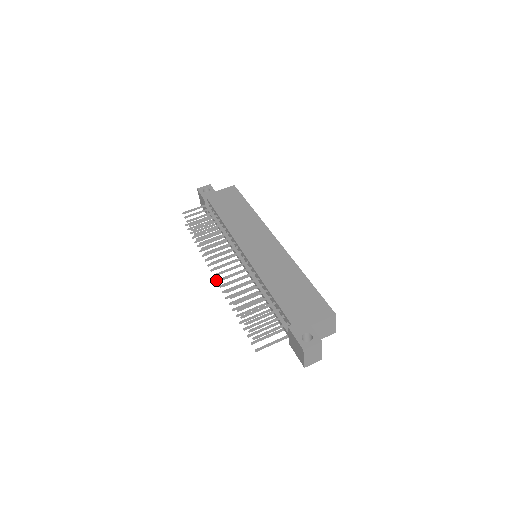
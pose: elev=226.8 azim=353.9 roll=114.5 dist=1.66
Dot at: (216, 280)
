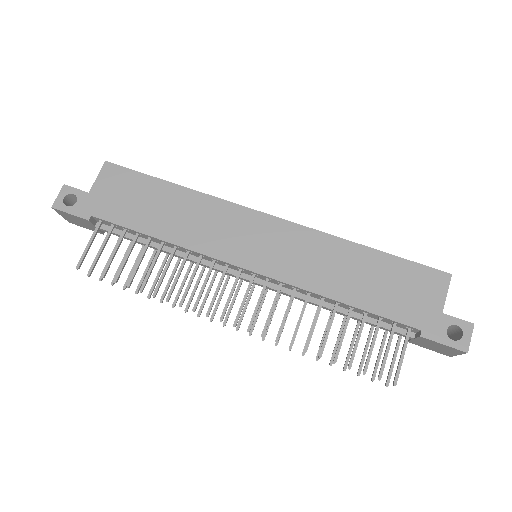
Dot at: occluded
